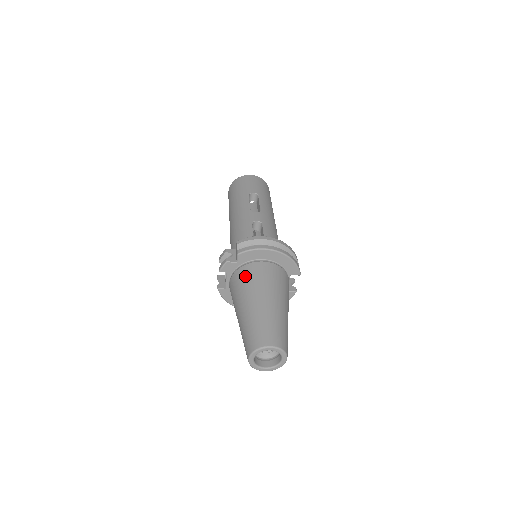
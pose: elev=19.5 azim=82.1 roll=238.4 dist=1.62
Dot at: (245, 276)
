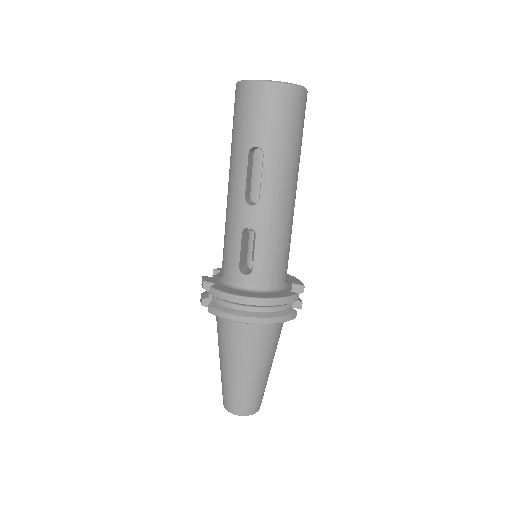
Dot at: (221, 329)
